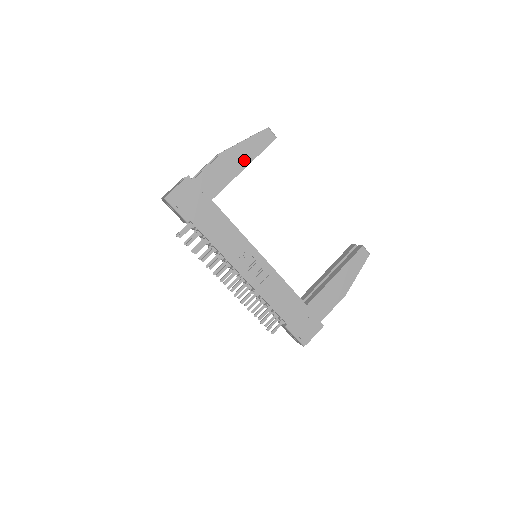
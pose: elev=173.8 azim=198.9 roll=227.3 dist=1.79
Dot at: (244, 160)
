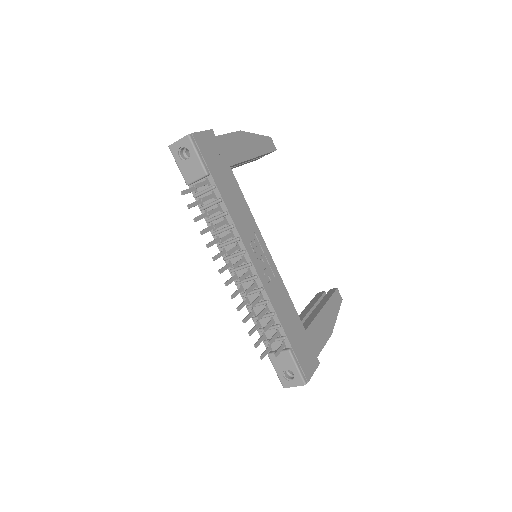
Dot at: (255, 150)
